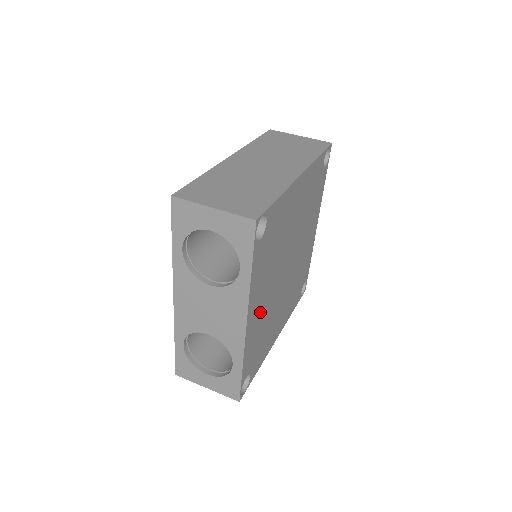
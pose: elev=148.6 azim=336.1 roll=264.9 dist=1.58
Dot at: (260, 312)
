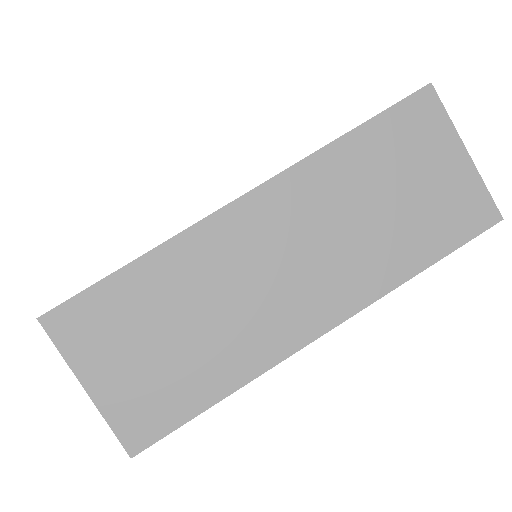
Dot at: occluded
